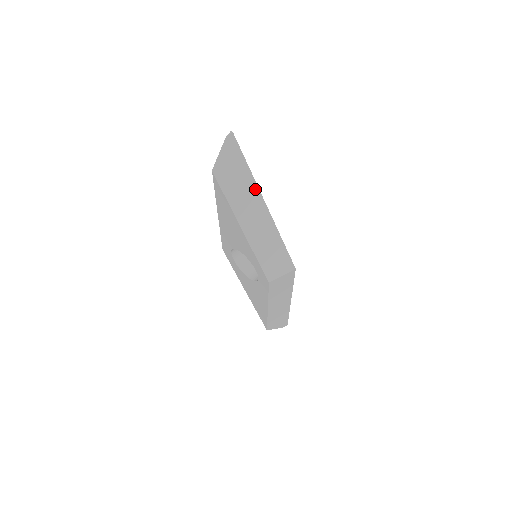
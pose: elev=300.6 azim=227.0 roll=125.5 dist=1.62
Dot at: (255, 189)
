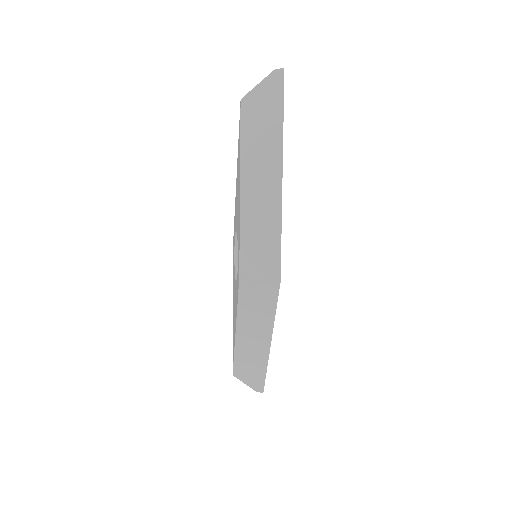
Dot at: (278, 149)
